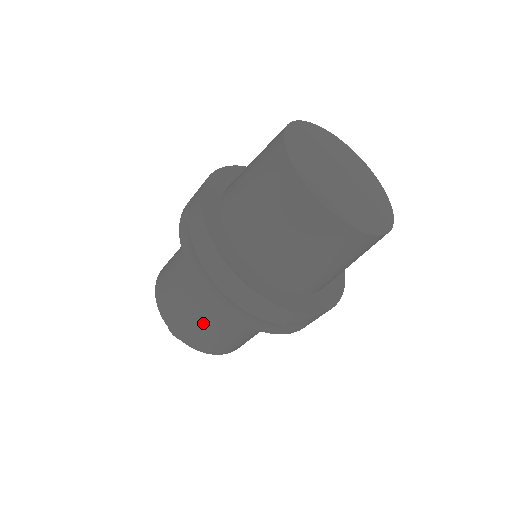
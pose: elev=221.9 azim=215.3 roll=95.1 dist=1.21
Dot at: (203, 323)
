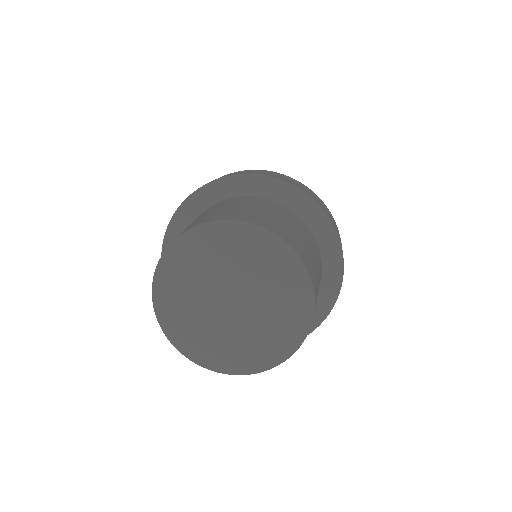
Dot at: occluded
